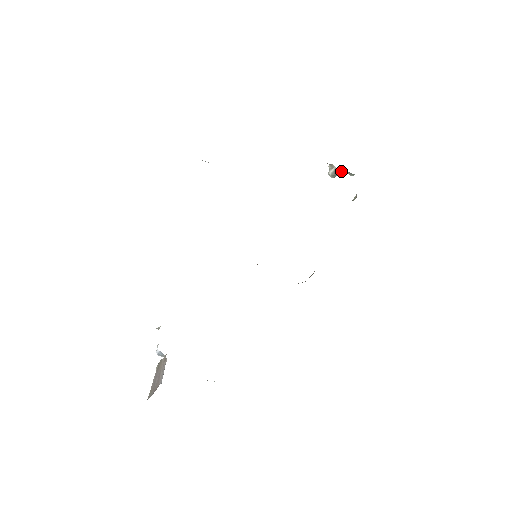
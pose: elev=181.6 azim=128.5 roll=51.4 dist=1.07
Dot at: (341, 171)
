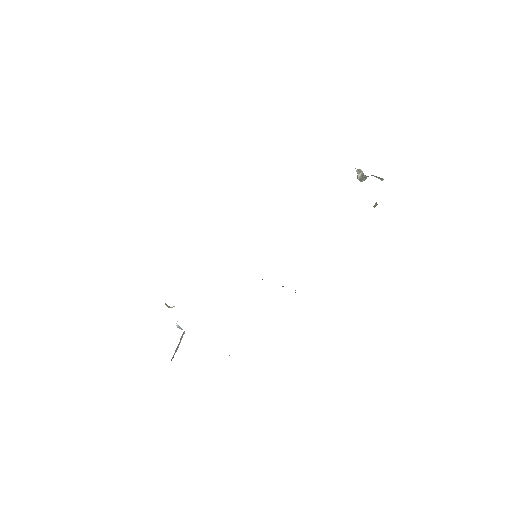
Dot at: occluded
